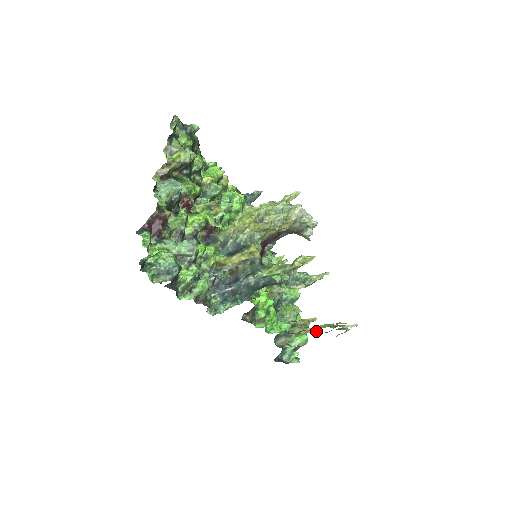
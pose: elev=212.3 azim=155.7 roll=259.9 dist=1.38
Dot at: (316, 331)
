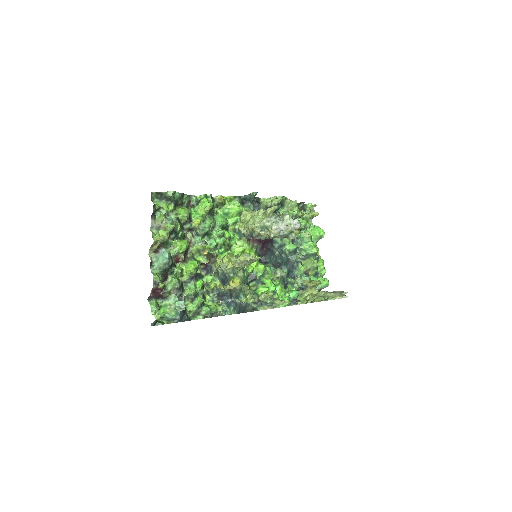
Dot at: occluded
